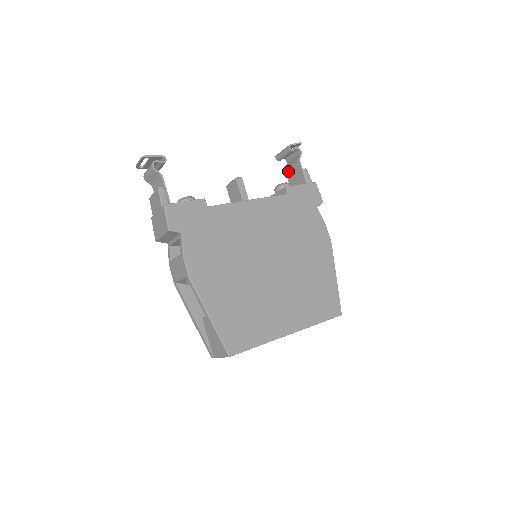
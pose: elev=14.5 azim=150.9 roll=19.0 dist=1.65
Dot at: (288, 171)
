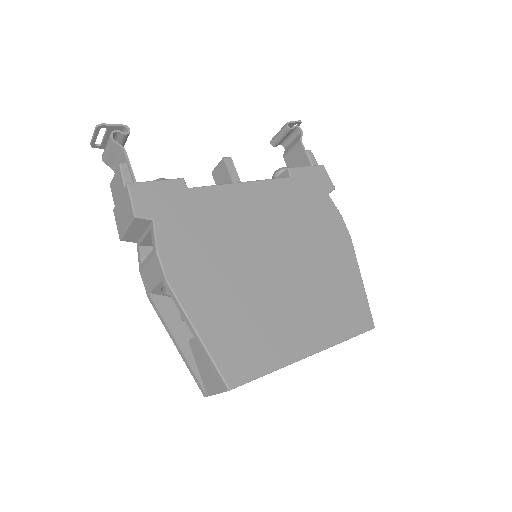
Dot at: (287, 157)
